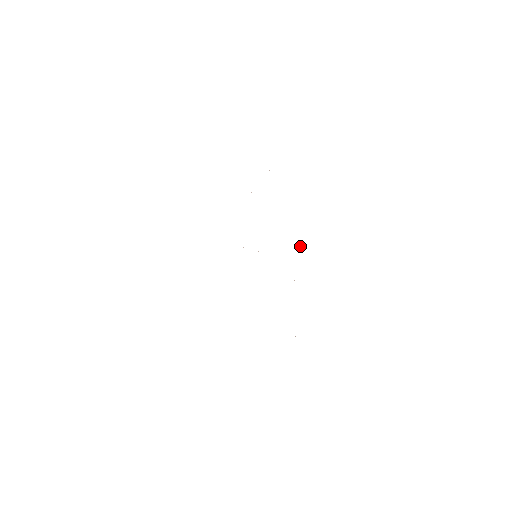
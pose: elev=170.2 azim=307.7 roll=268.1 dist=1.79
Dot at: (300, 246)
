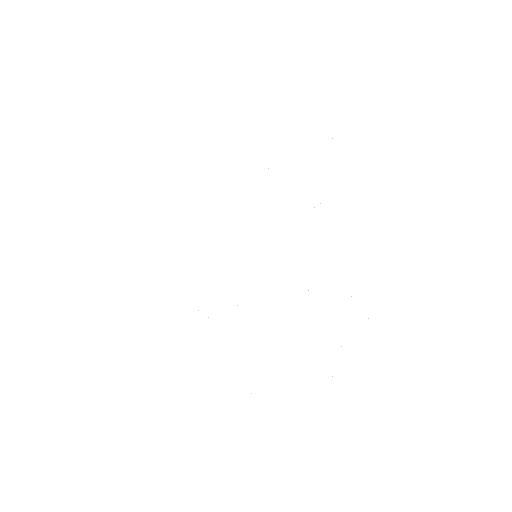
Dot at: occluded
